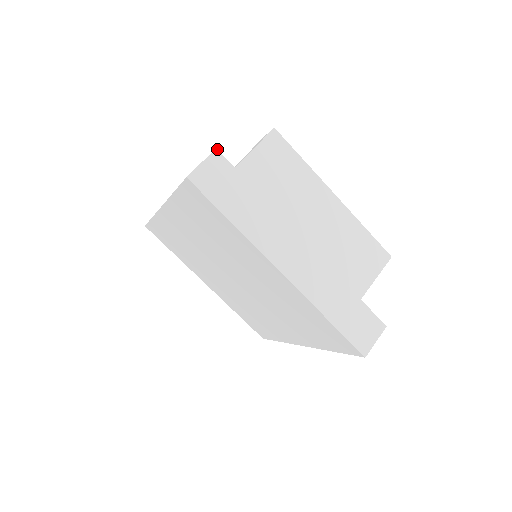
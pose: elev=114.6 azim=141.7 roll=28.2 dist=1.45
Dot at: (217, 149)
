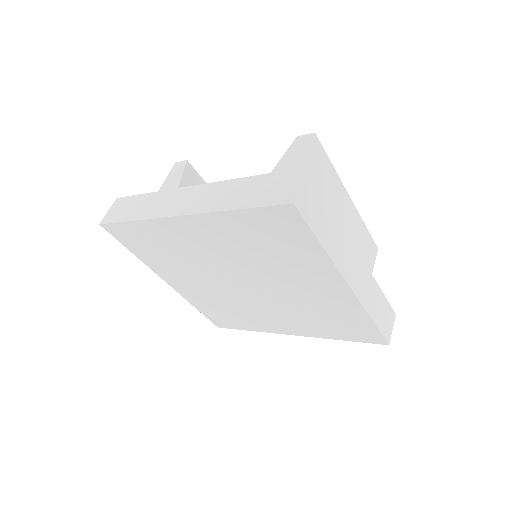
Dot at: occluded
